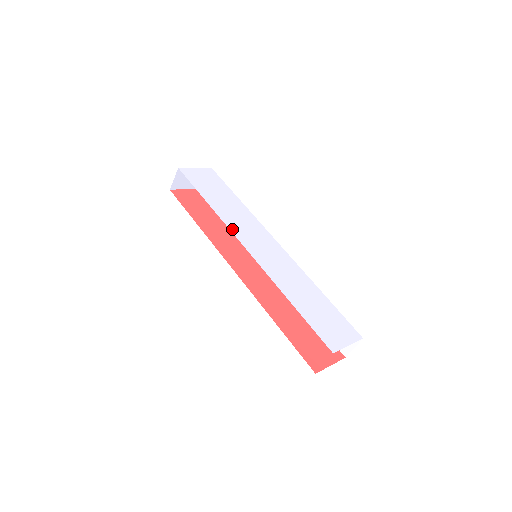
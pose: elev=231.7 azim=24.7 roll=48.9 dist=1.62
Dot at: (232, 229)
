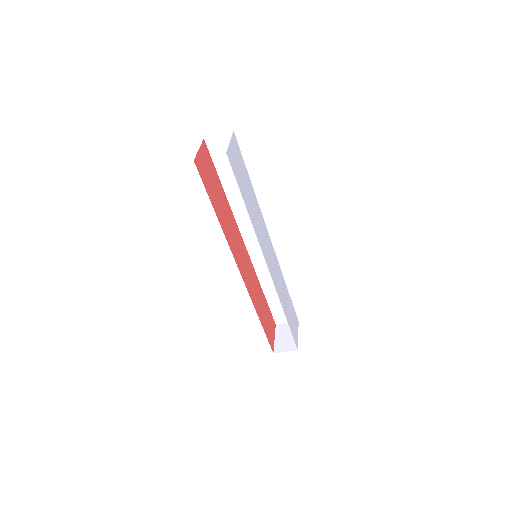
Dot at: (261, 245)
